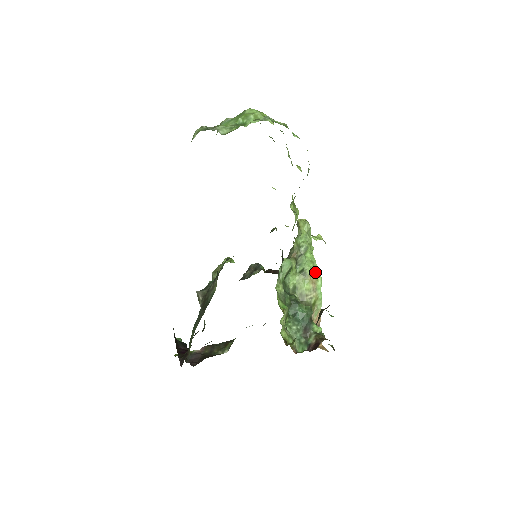
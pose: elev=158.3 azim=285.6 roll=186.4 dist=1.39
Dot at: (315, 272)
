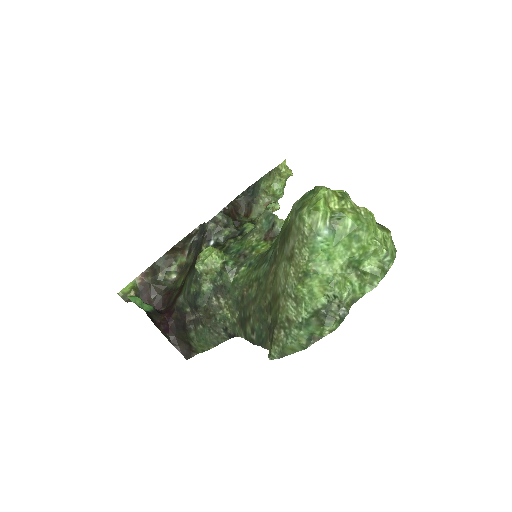
Dot at: occluded
